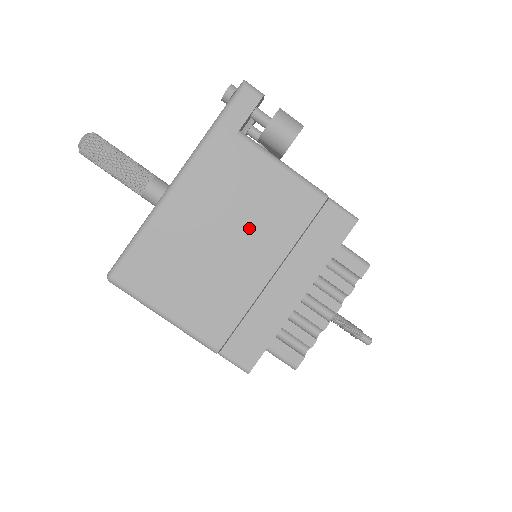
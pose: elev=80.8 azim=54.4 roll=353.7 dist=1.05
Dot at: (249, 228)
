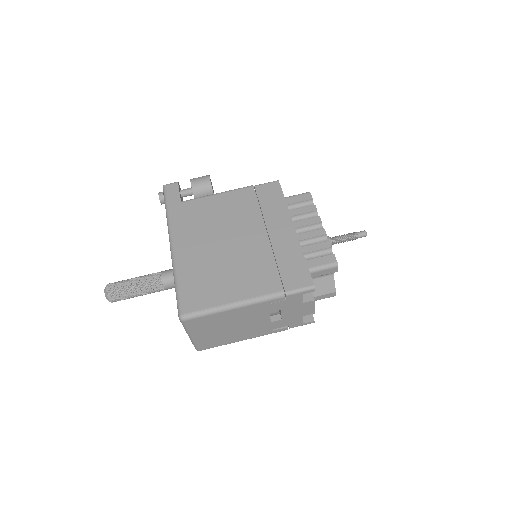
Dot at: (230, 228)
